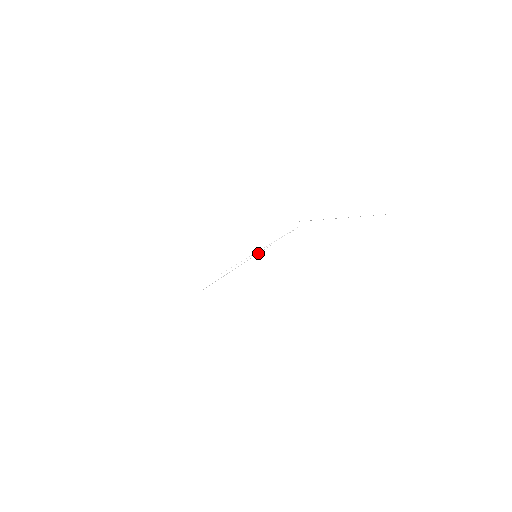
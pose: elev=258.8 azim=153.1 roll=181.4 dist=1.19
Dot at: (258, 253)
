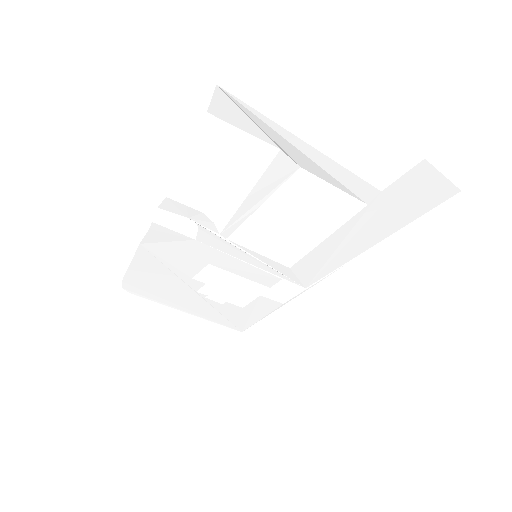
Dot at: (257, 259)
